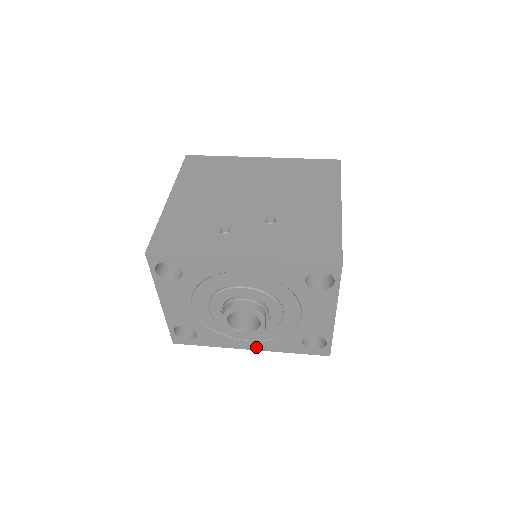
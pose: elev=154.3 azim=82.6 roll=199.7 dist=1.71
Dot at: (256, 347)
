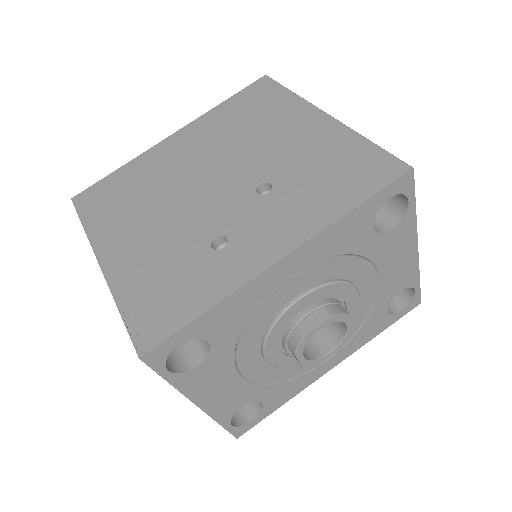
Dot at: (337, 360)
